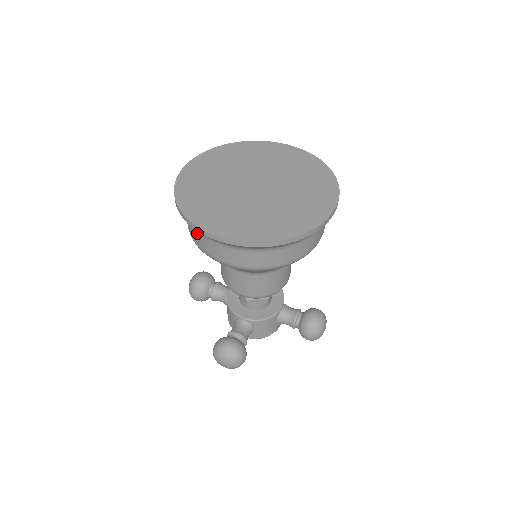
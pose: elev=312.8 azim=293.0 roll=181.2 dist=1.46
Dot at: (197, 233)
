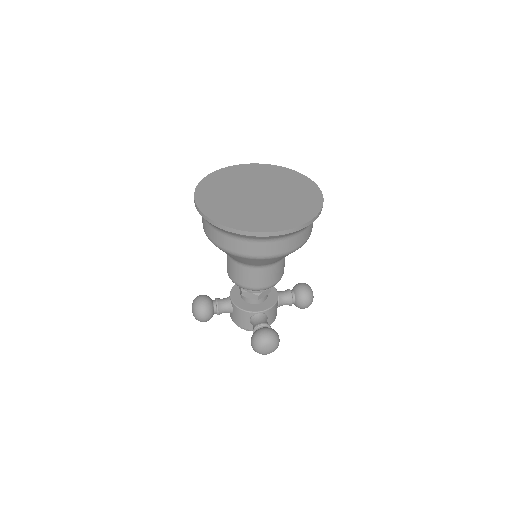
Dot at: (241, 242)
